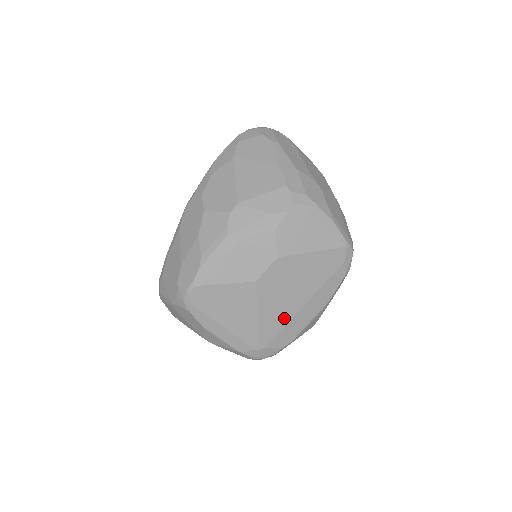
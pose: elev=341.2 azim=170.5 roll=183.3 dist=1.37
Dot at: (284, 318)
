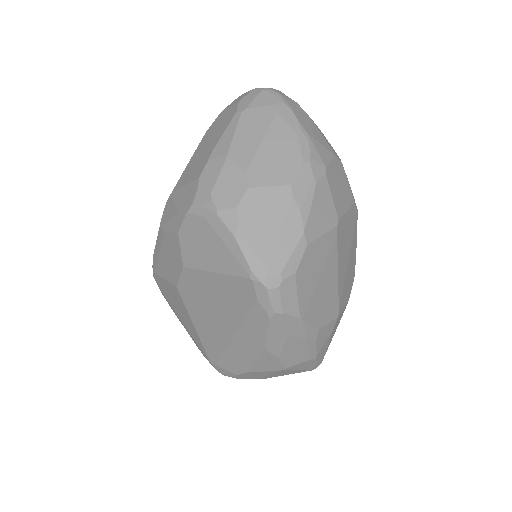
Dot at: (220, 341)
